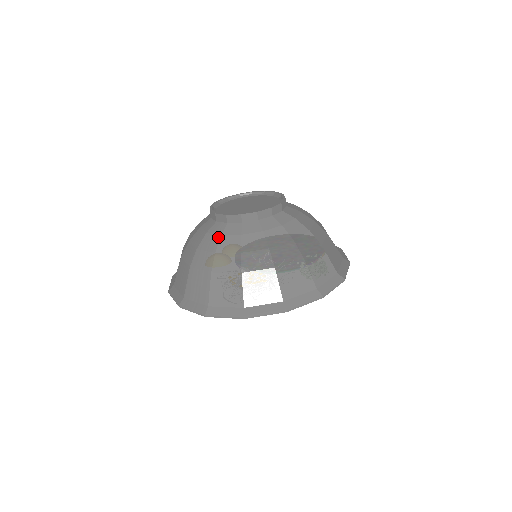
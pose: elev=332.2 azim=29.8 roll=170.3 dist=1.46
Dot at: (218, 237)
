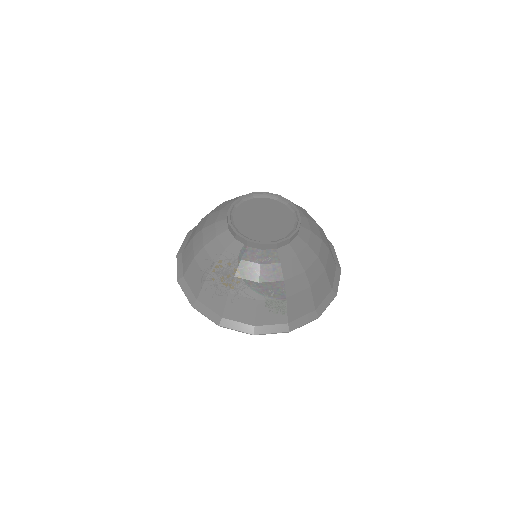
Dot at: (214, 236)
